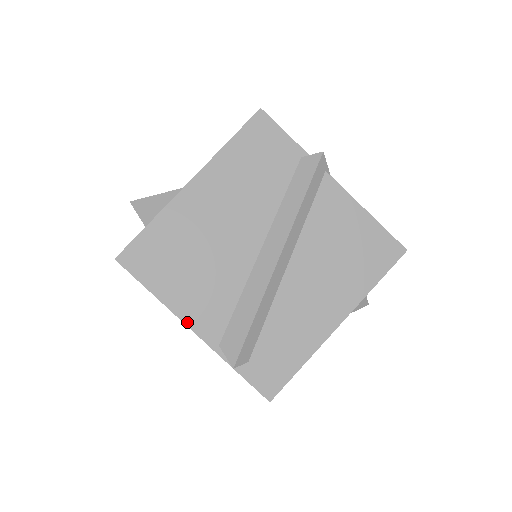
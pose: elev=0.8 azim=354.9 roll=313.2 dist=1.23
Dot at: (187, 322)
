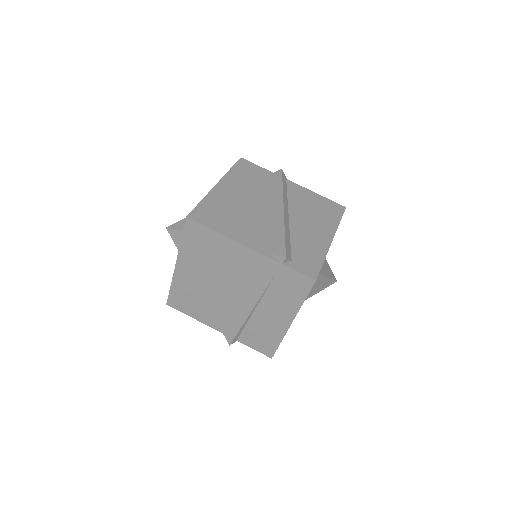
Dot at: (244, 244)
